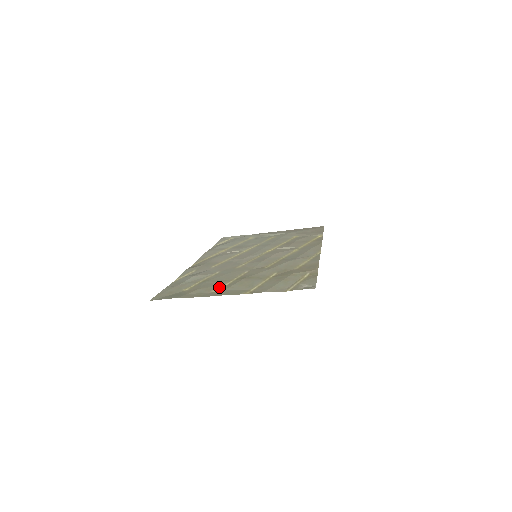
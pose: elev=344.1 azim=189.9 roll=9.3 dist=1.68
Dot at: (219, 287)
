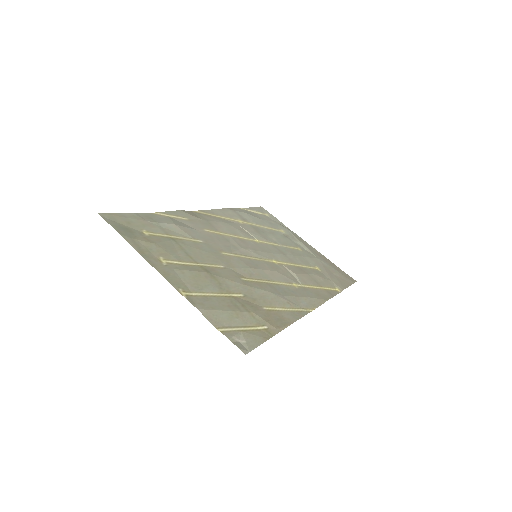
Dot at: (174, 260)
